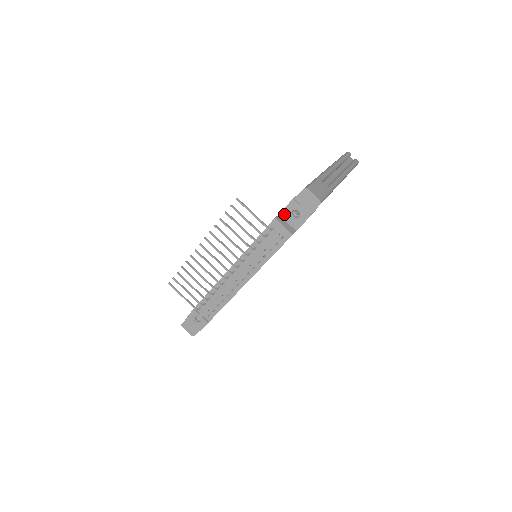
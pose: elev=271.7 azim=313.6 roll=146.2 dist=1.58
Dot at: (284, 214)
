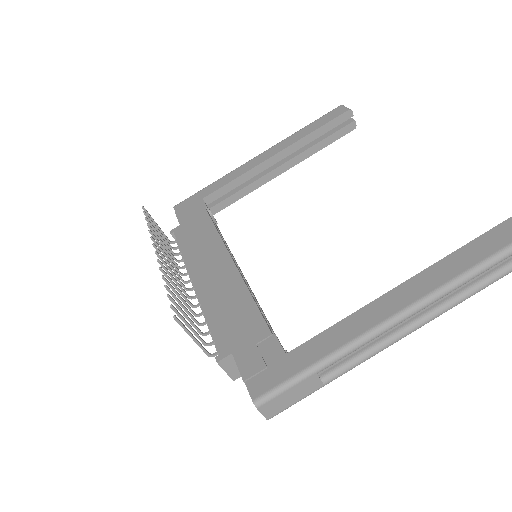
Dot at: (236, 361)
